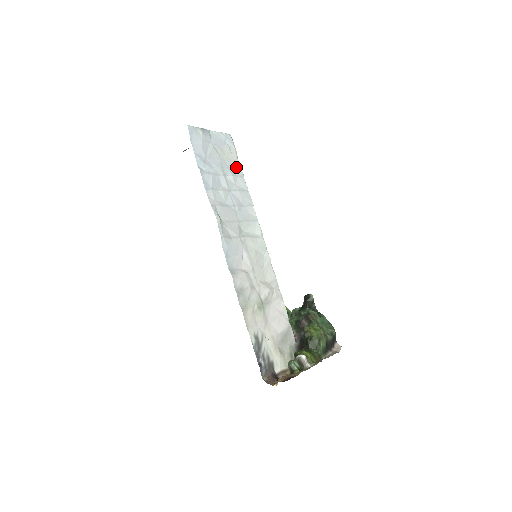
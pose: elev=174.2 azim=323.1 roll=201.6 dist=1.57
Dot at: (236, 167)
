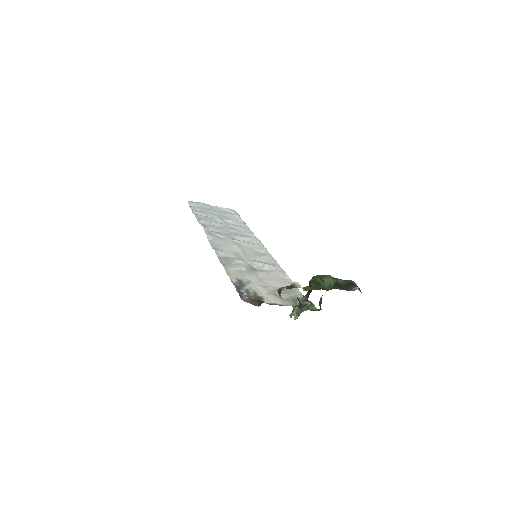
Dot at: (237, 220)
